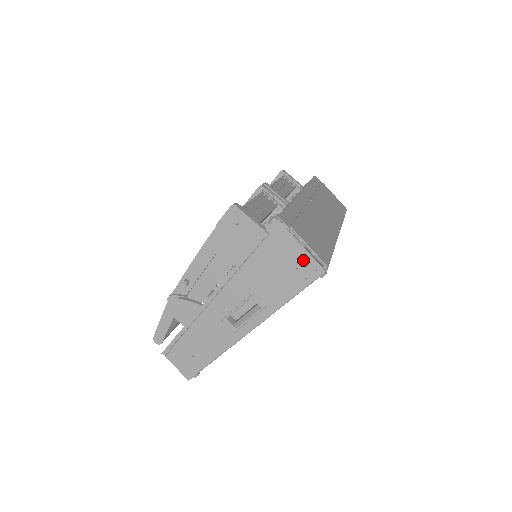
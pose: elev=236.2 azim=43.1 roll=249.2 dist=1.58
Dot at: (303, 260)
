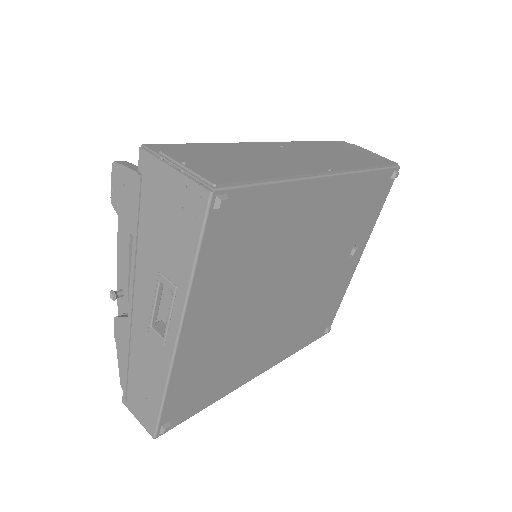
Dot at: (183, 190)
